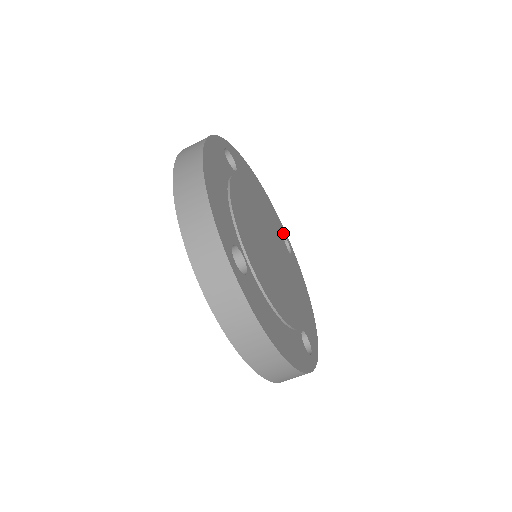
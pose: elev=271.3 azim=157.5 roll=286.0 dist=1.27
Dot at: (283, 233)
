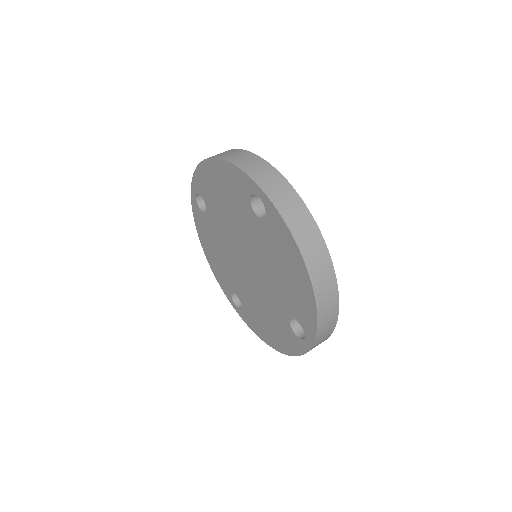
Dot at: occluded
